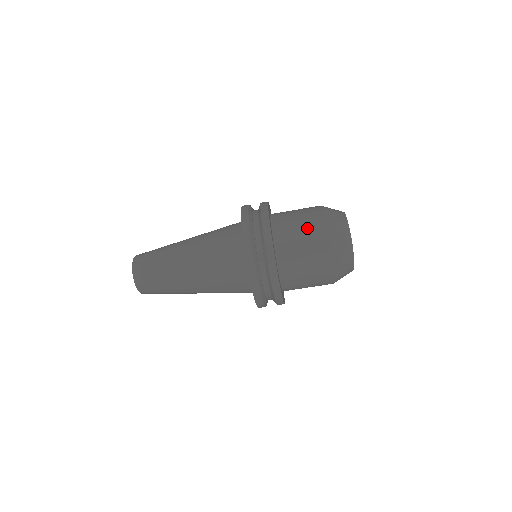
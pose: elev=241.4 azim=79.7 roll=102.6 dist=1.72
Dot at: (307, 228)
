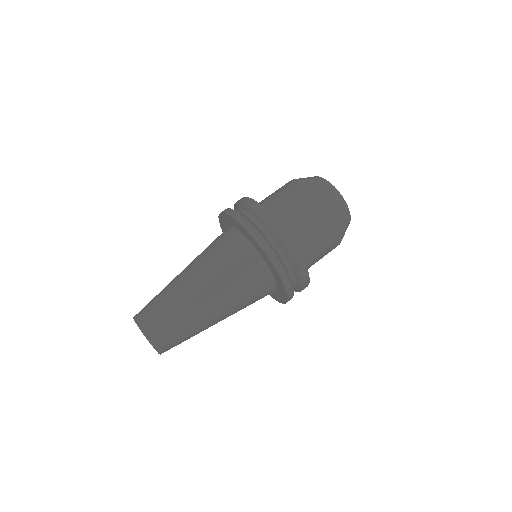
Dot at: (301, 202)
